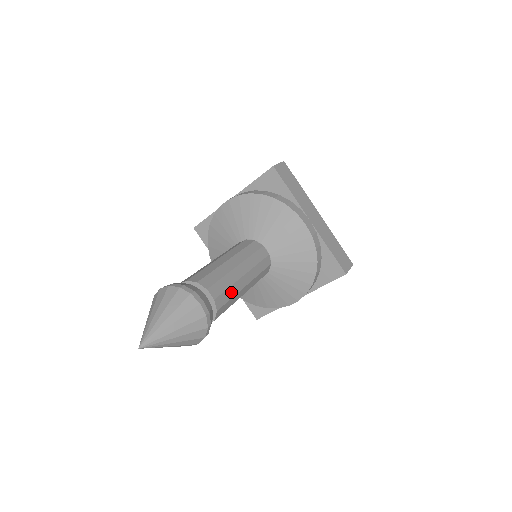
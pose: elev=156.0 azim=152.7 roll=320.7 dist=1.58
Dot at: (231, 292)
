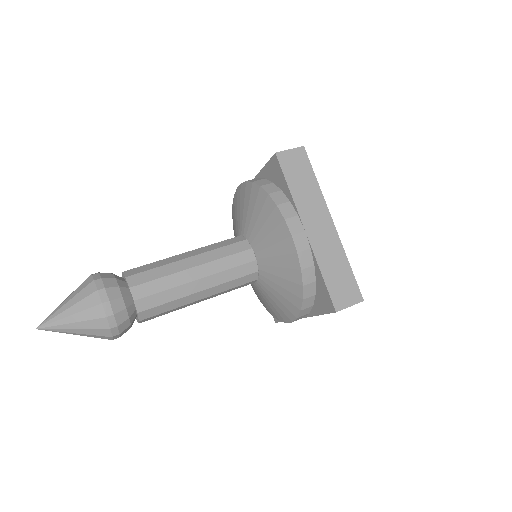
Dot at: (168, 296)
